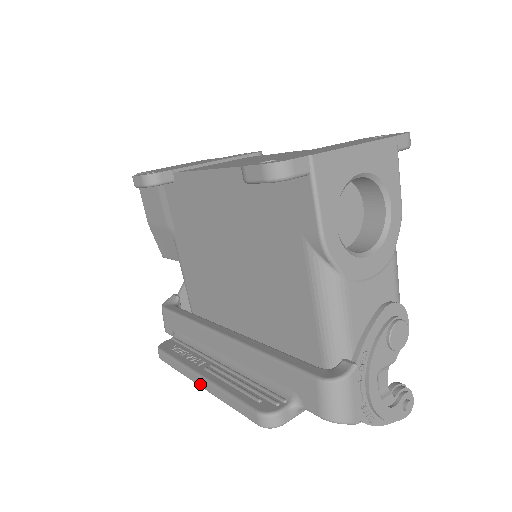
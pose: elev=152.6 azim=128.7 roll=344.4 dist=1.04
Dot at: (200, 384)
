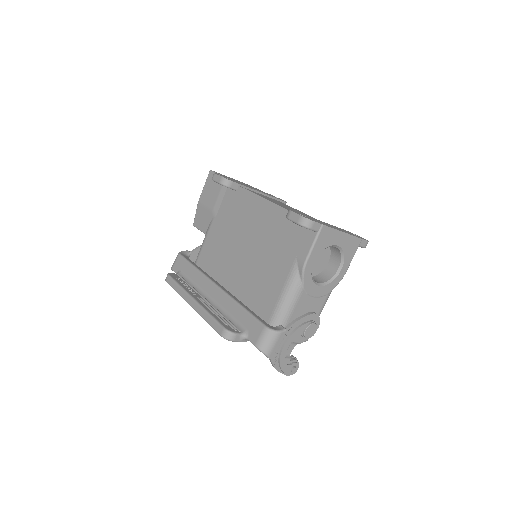
Dot at: (191, 304)
